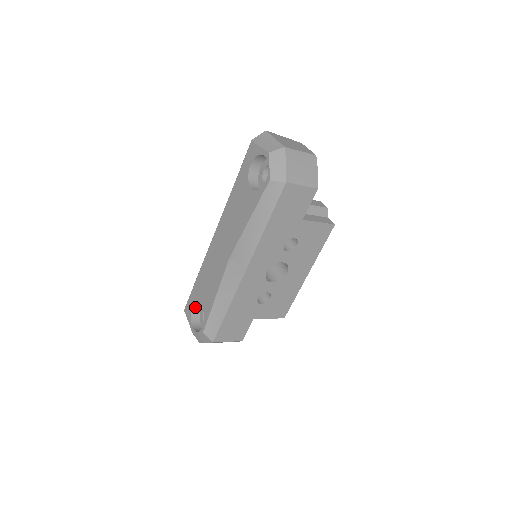
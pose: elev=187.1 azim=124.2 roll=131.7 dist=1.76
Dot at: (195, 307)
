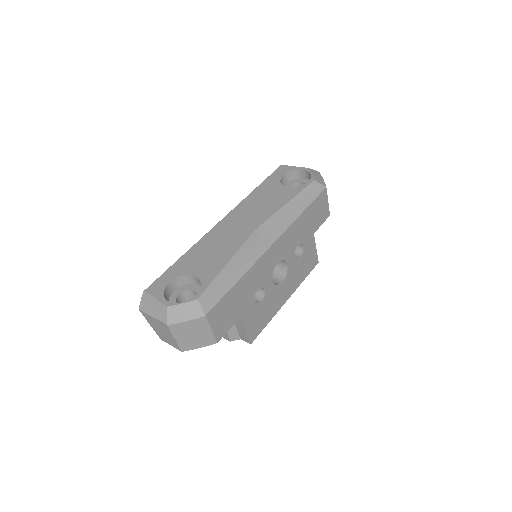
Dot at: (170, 286)
